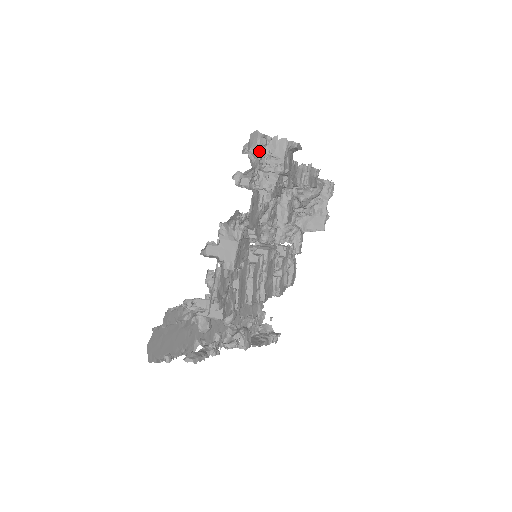
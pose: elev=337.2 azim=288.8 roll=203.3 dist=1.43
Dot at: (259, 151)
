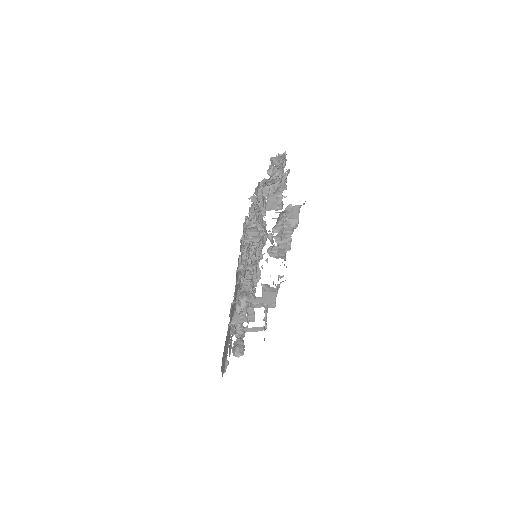
Dot at: (281, 223)
